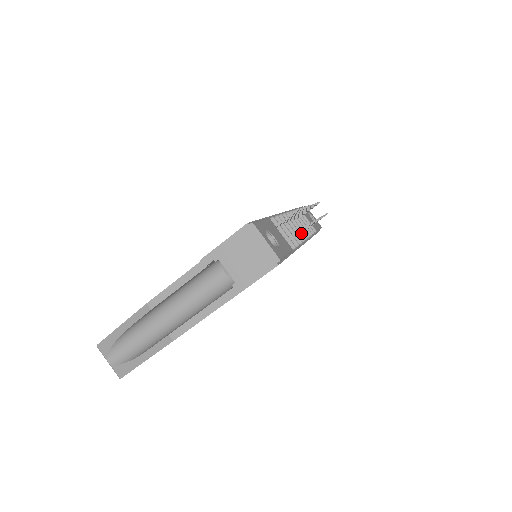
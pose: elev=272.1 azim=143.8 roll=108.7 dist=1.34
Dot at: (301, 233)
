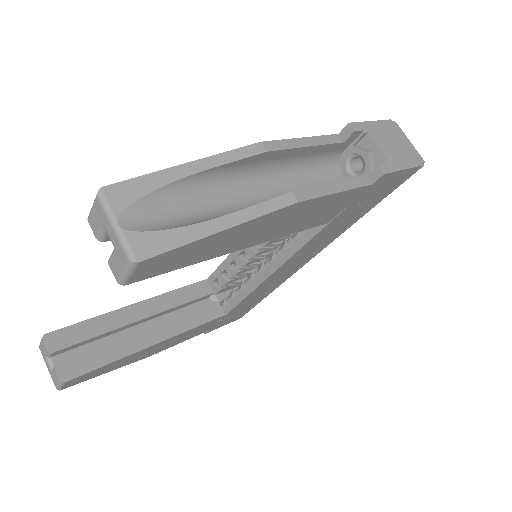
Dot at: occluded
